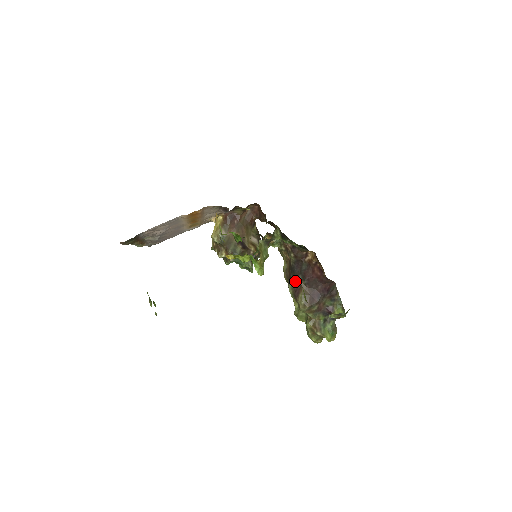
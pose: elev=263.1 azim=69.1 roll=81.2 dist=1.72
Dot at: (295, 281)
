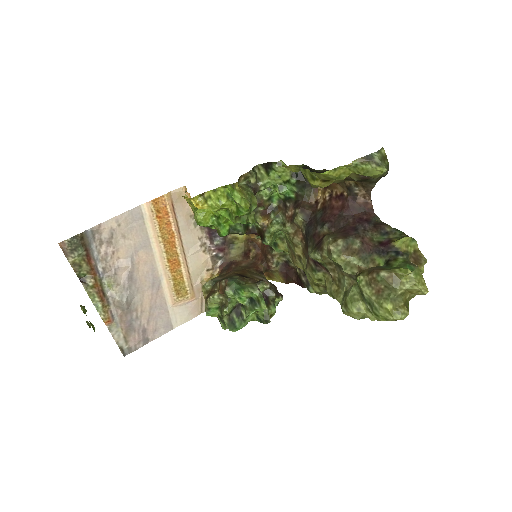
Dot at: (314, 239)
